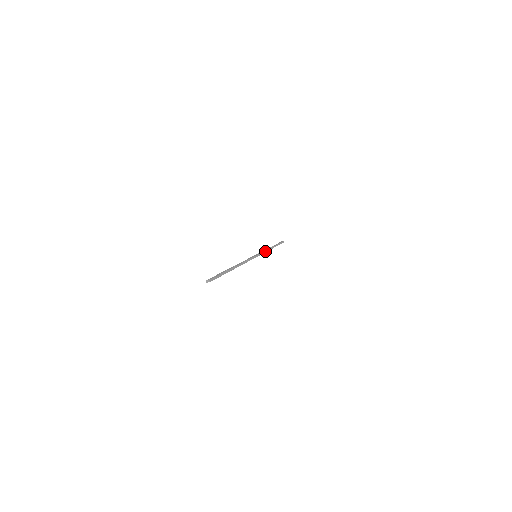
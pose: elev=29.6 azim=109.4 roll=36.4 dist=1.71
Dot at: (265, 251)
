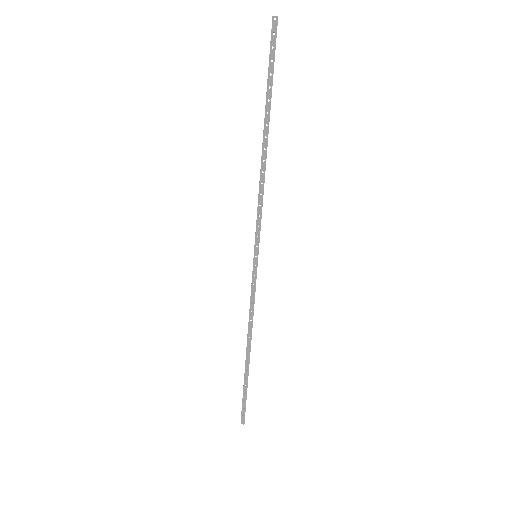
Dot at: occluded
